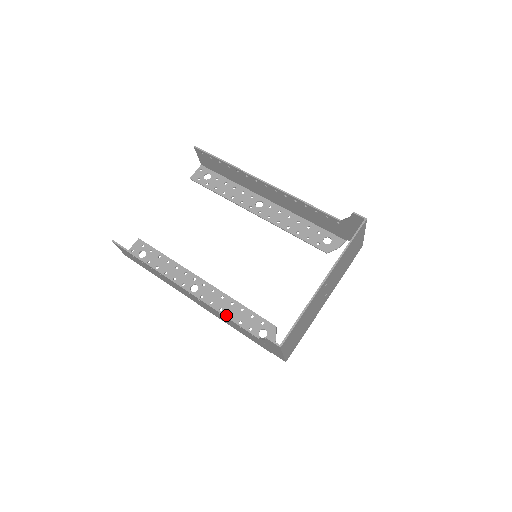
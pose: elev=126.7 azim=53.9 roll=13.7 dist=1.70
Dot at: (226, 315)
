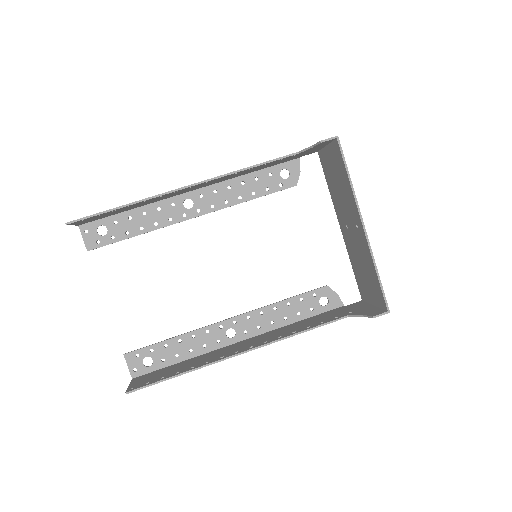
Dot at: (305, 331)
